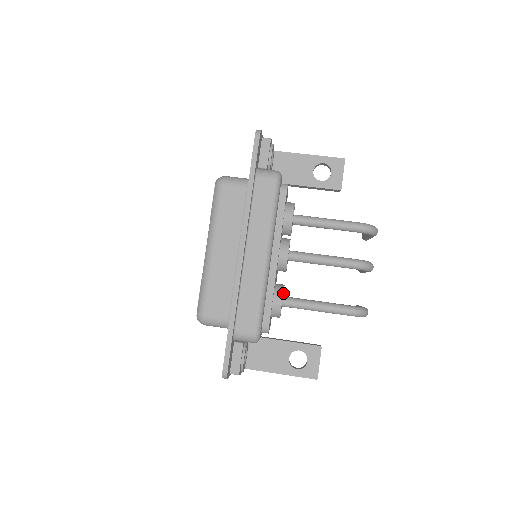
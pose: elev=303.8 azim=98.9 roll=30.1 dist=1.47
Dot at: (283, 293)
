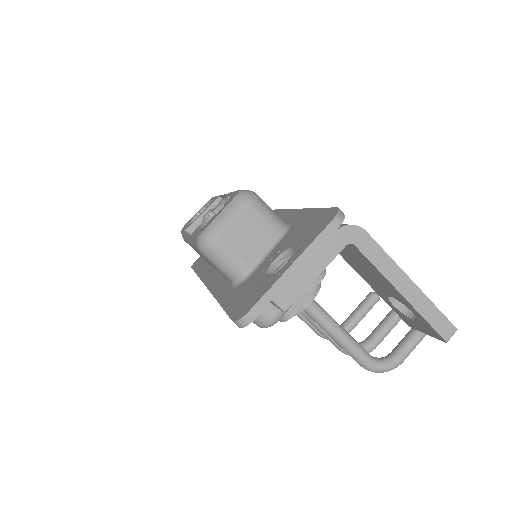
Dot at: occluded
